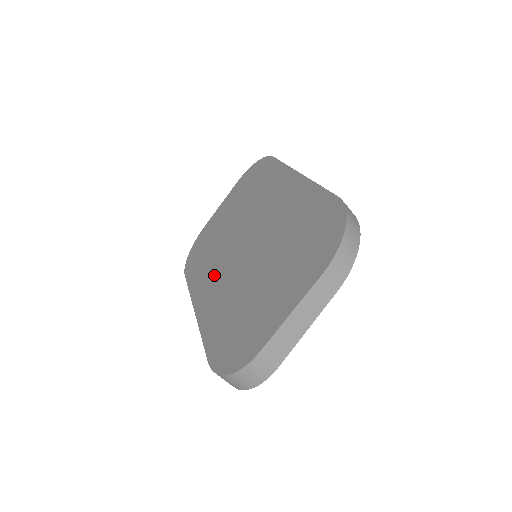
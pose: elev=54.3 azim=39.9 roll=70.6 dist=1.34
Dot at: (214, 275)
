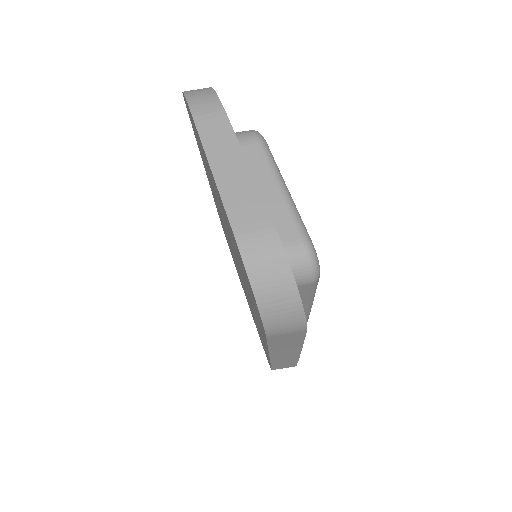
Dot at: (254, 315)
